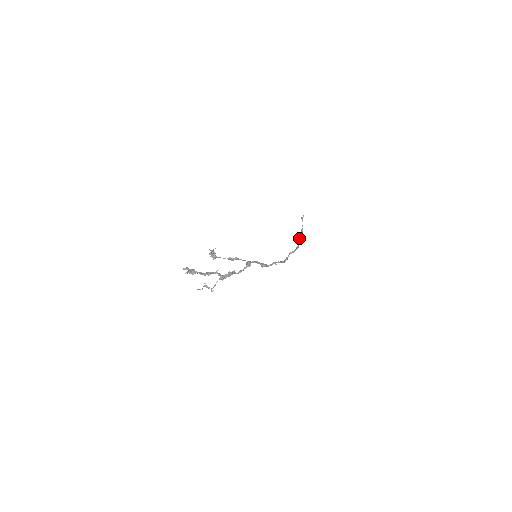
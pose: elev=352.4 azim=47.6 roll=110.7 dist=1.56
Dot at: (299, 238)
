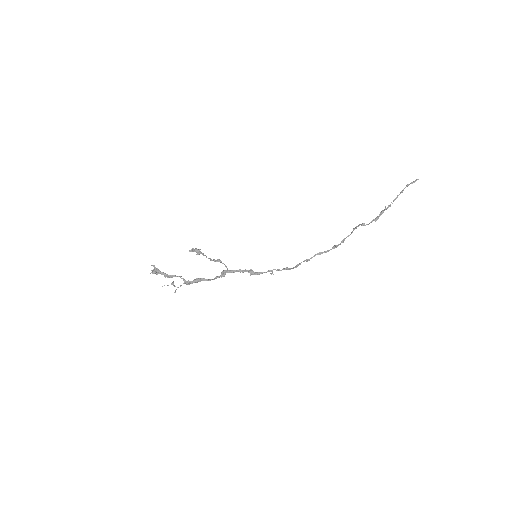
Dot at: (366, 224)
